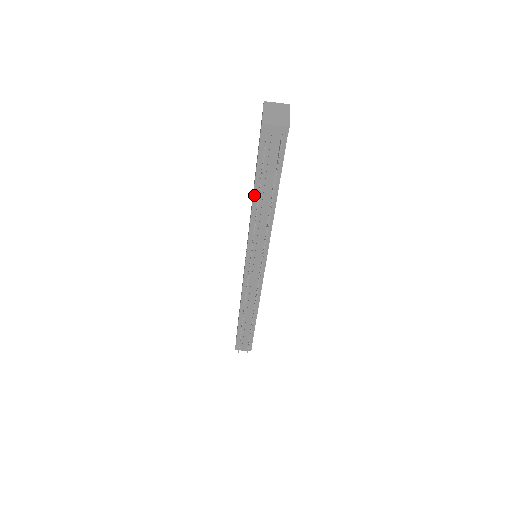
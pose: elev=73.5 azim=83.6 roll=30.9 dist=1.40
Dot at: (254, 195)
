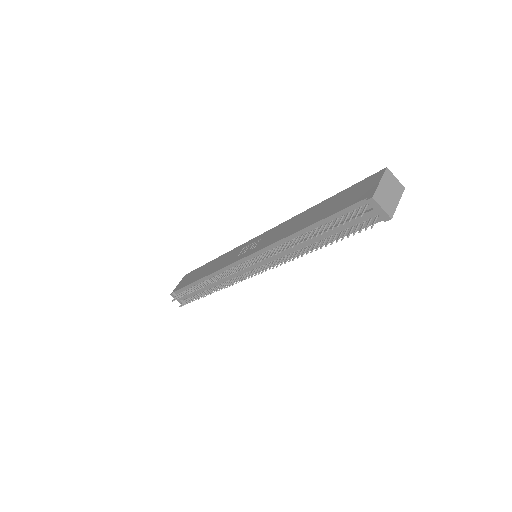
Dot at: (305, 229)
